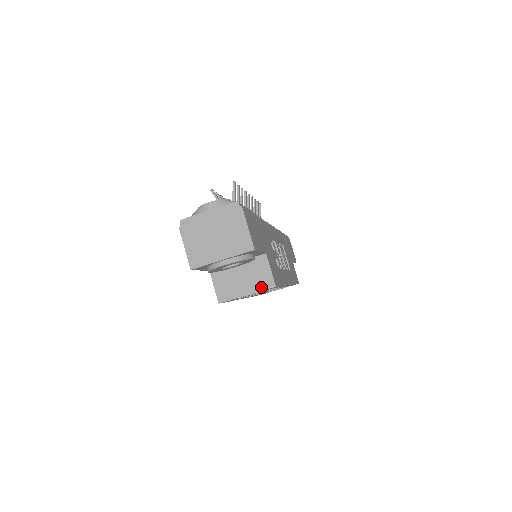
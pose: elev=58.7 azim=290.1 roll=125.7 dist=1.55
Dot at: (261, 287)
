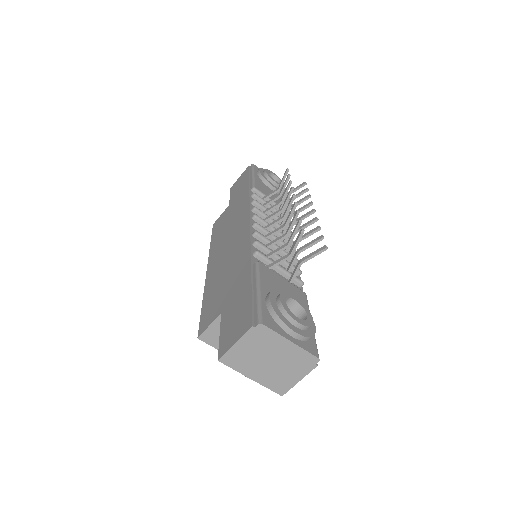
Dot at: occluded
